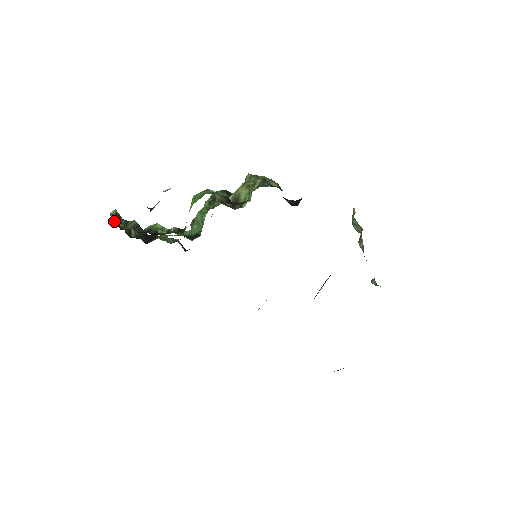
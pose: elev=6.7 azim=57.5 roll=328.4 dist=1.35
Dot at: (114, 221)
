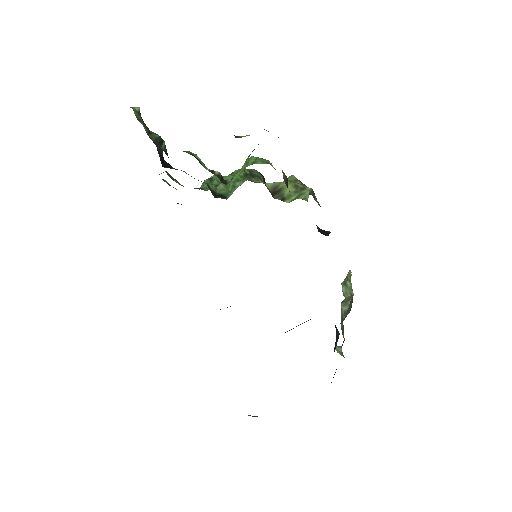
Dot at: (138, 118)
